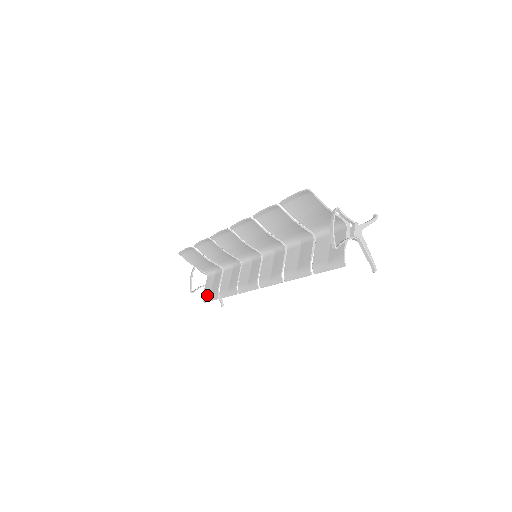
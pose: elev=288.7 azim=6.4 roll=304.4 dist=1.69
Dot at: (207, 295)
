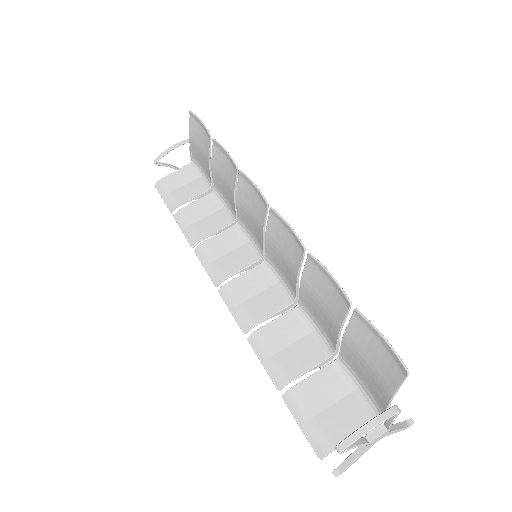
Dot at: (166, 186)
